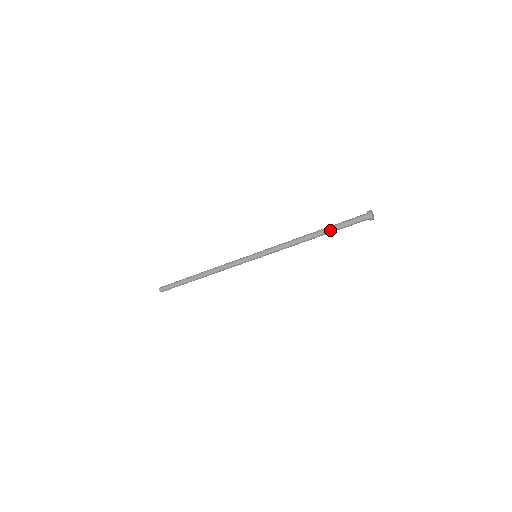
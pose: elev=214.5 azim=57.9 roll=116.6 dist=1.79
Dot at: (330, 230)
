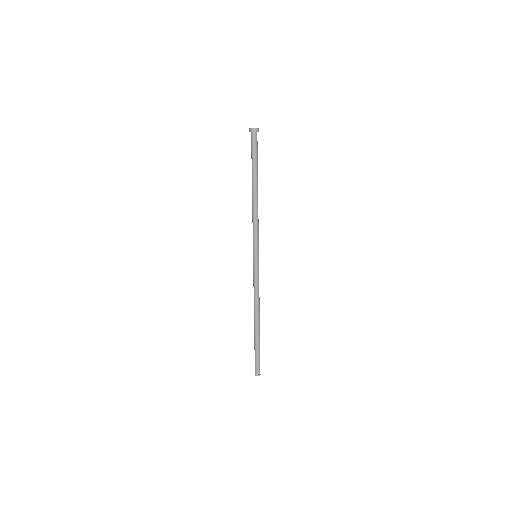
Dot at: (255, 172)
